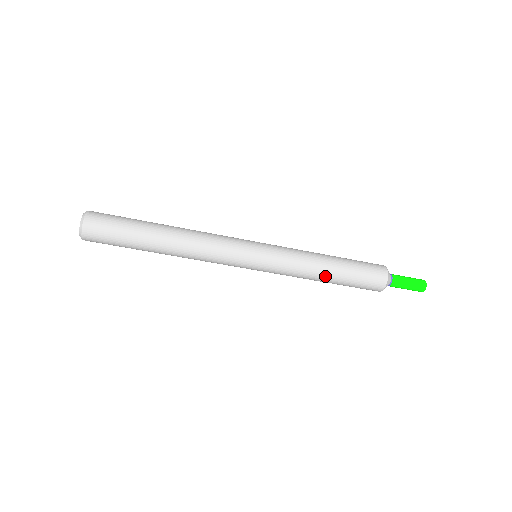
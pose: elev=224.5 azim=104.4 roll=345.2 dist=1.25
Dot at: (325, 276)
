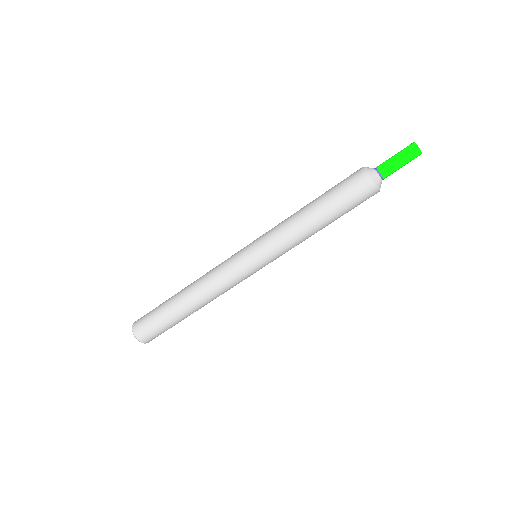
Dot at: (317, 227)
